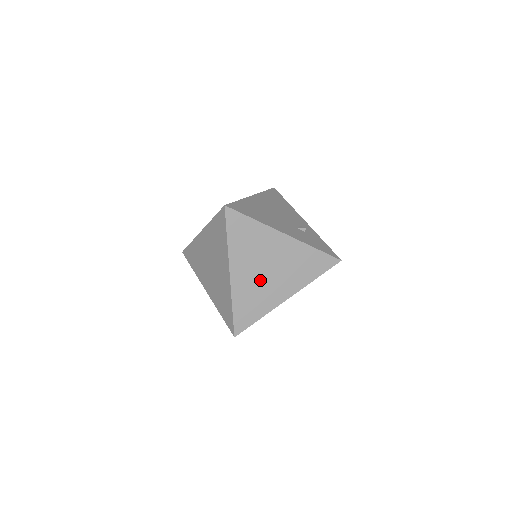
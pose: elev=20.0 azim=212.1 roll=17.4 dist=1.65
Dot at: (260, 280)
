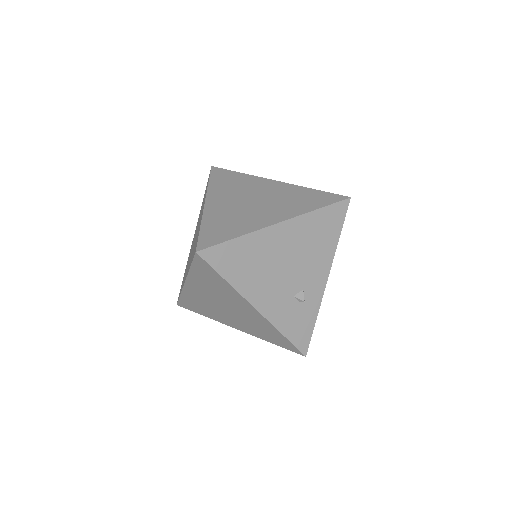
Dot at: (214, 305)
